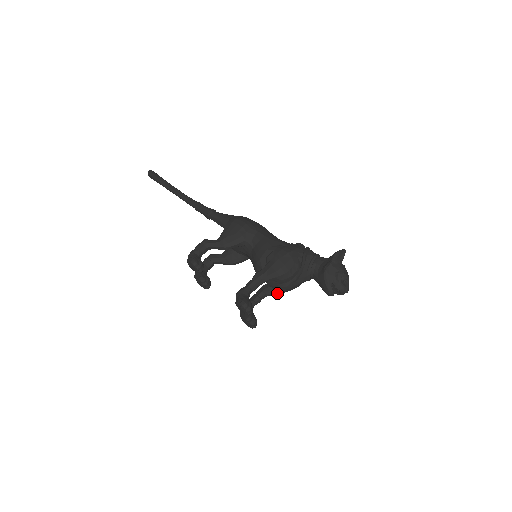
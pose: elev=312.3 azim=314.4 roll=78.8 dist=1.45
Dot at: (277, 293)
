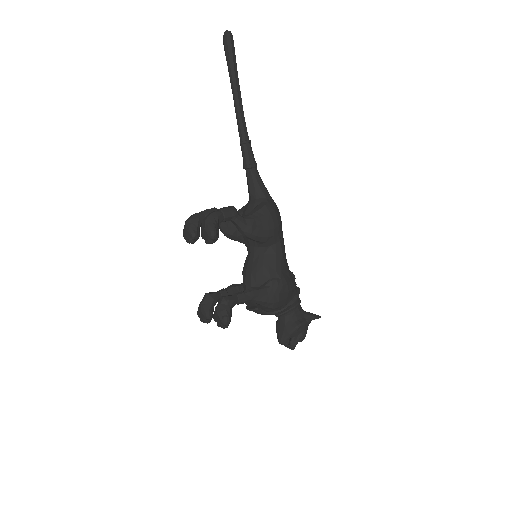
Dot at: occluded
